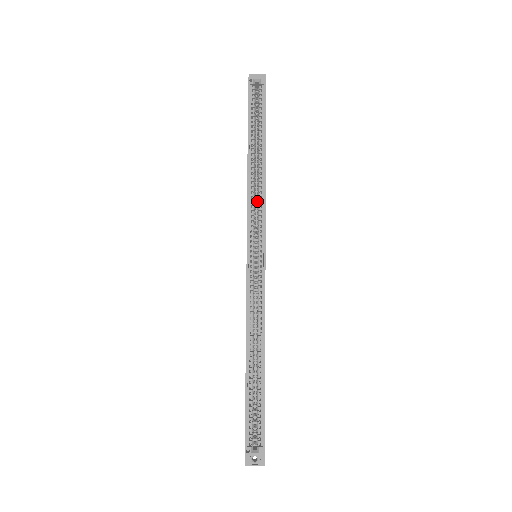
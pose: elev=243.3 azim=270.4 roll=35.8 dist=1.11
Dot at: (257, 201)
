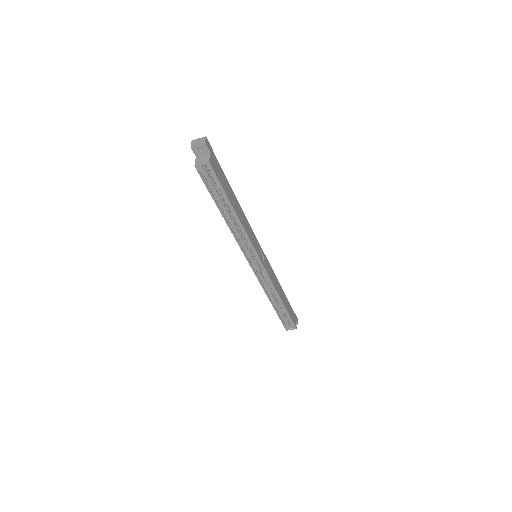
Dot at: occluded
